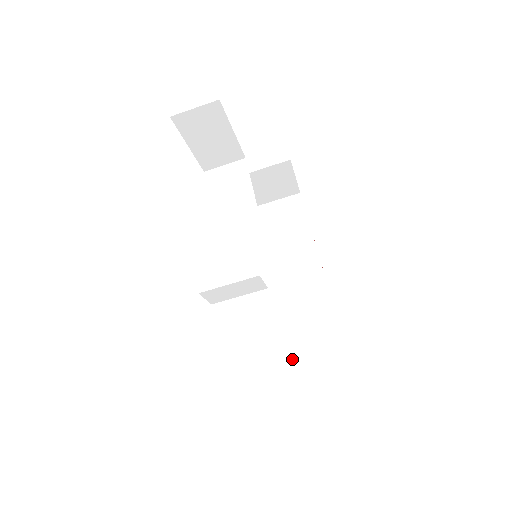
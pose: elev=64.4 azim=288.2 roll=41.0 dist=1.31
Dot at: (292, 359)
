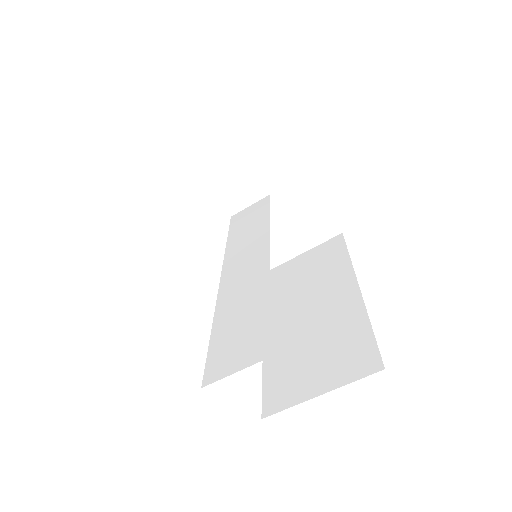
Dot at: (268, 338)
